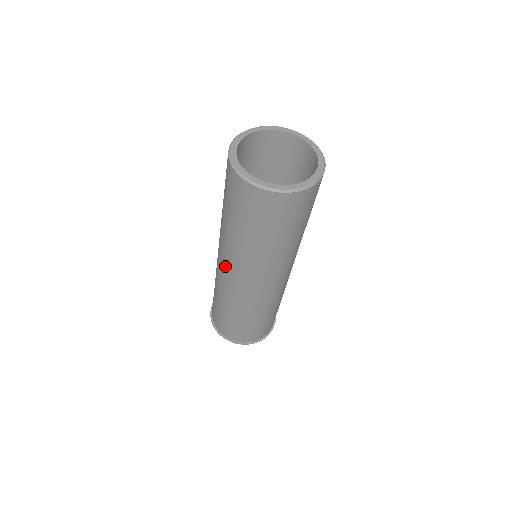
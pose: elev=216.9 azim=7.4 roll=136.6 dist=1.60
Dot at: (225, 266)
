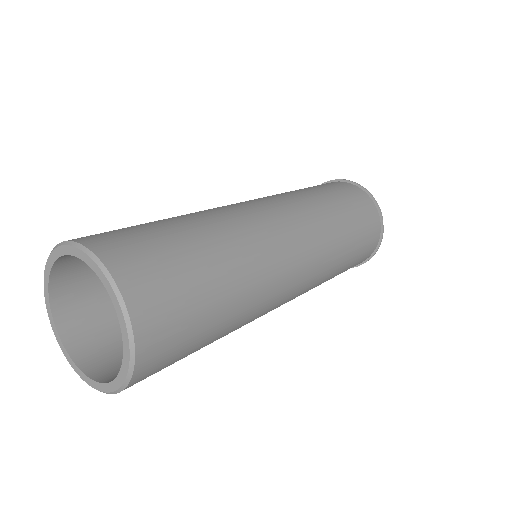
Dot at: occluded
